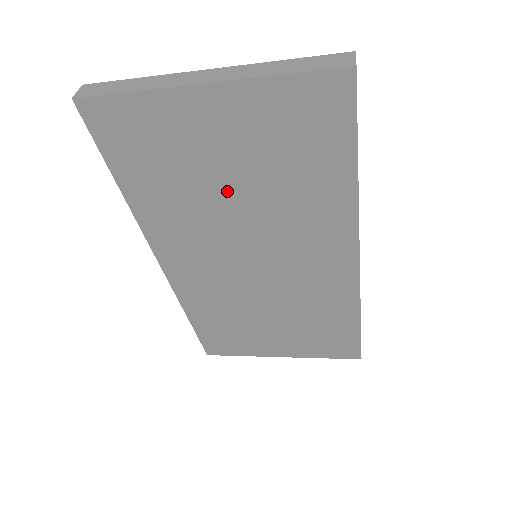
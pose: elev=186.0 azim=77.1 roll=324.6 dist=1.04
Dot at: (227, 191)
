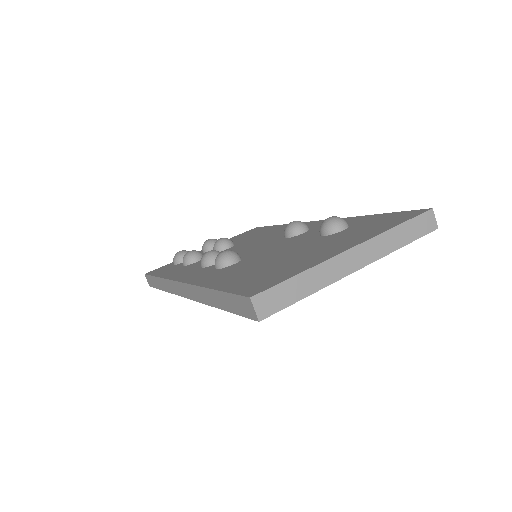
Dot at: occluded
